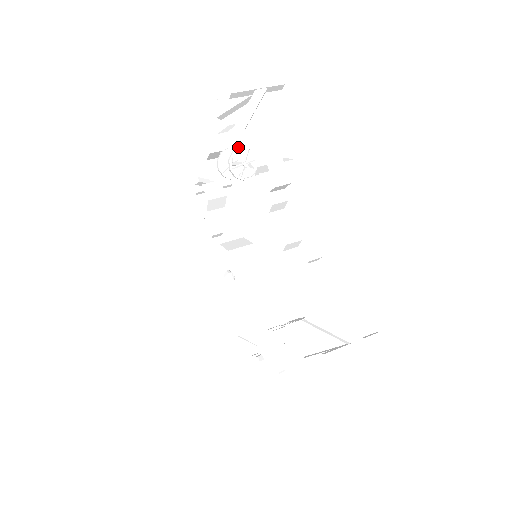
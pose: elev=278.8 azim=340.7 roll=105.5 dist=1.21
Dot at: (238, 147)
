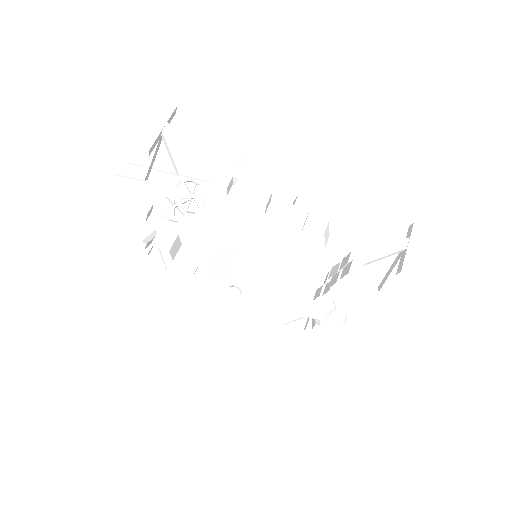
Dot at: (176, 188)
